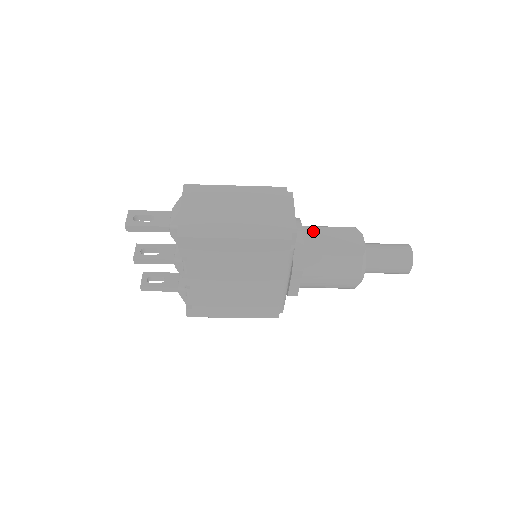
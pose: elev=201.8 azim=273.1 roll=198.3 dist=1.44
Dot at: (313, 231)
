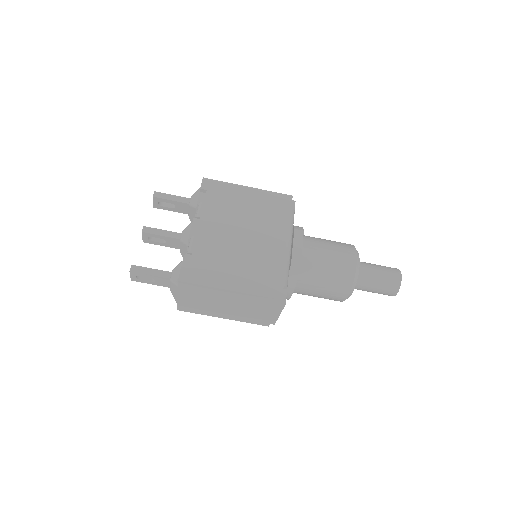
Dot at: occluded
